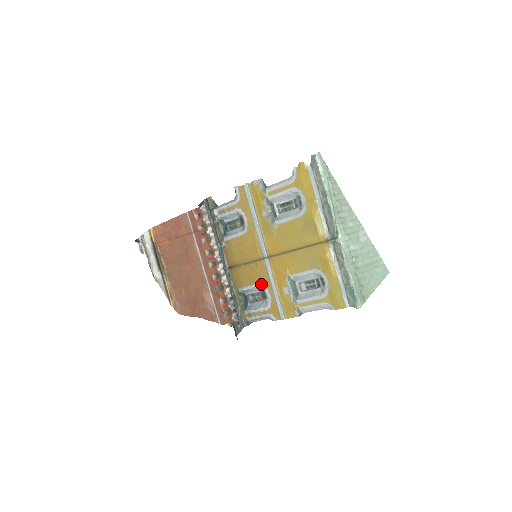
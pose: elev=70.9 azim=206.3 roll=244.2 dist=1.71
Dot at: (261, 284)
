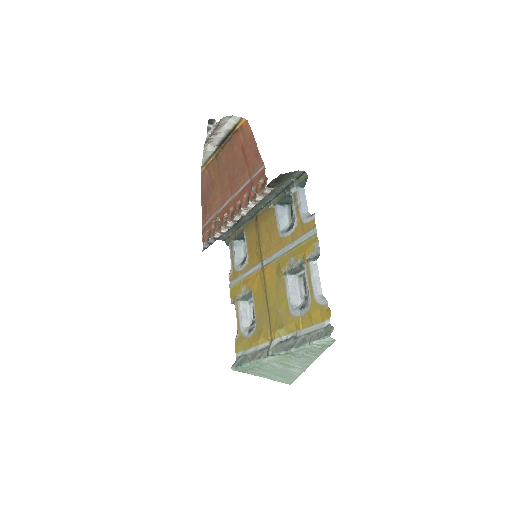
Dot at: (248, 258)
